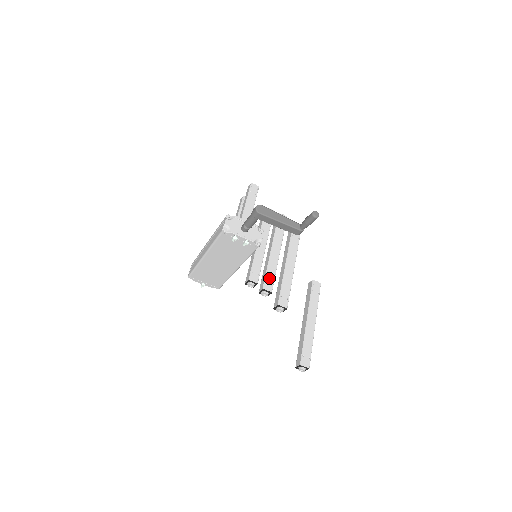
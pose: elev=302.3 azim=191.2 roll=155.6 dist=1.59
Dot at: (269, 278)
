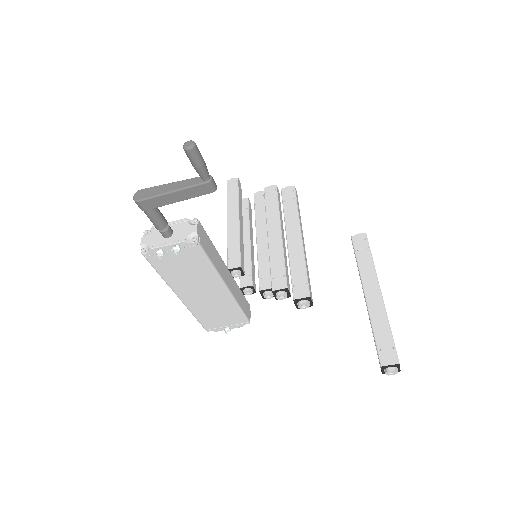
Dot at: (276, 272)
